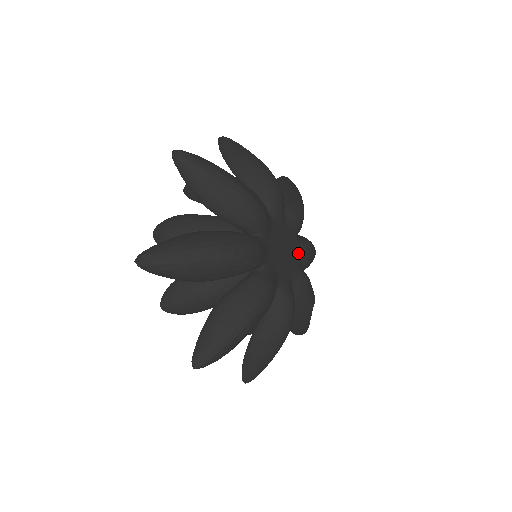
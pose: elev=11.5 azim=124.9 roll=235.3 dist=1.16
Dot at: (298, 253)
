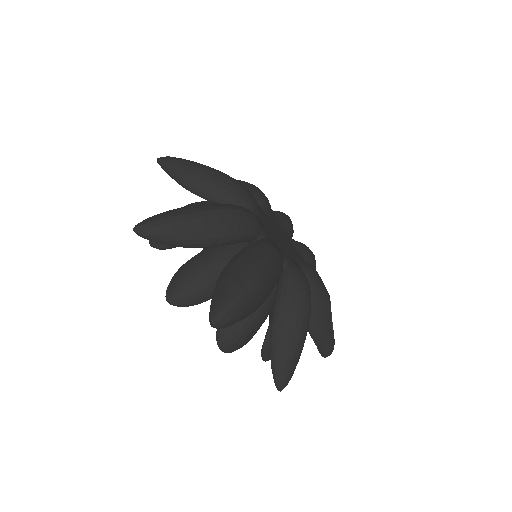
Dot at: (297, 247)
